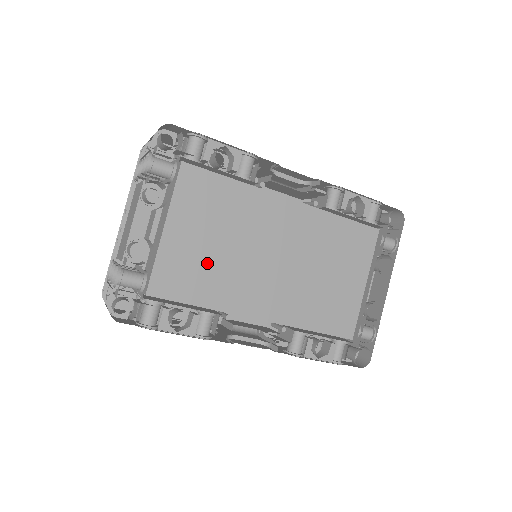
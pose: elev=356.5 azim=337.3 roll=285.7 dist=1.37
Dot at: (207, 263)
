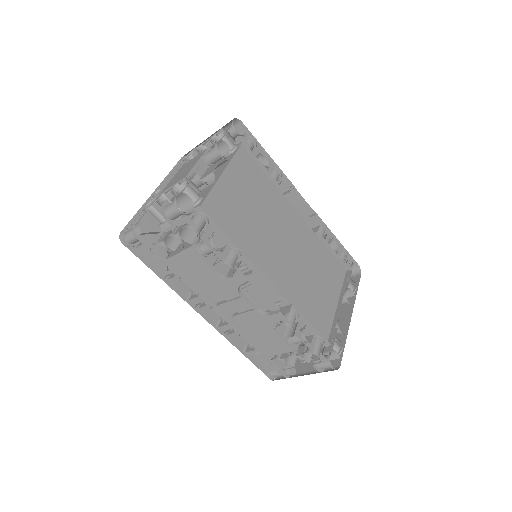
Dot at: (243, 215)
